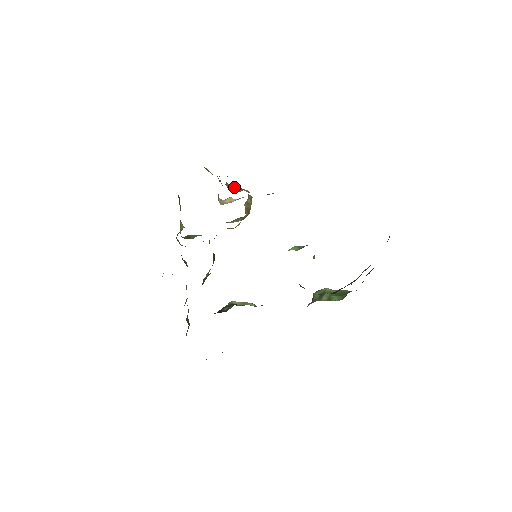
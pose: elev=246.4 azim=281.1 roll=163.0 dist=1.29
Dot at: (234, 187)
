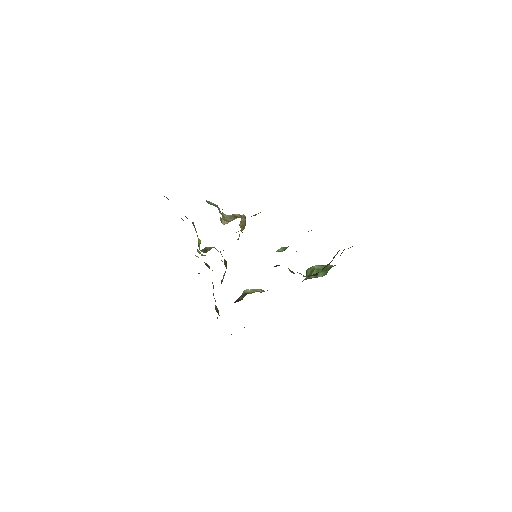
Dot at: (229, 215)
